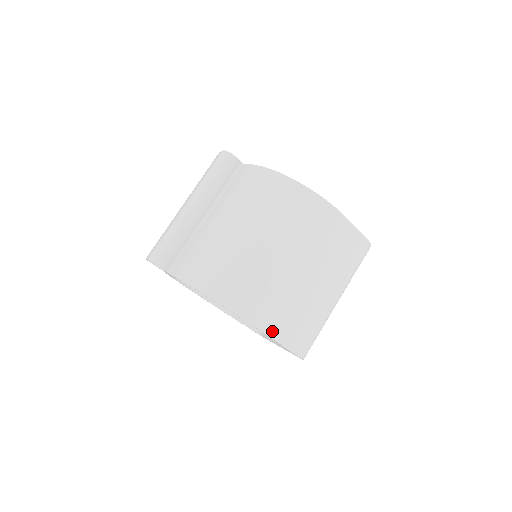
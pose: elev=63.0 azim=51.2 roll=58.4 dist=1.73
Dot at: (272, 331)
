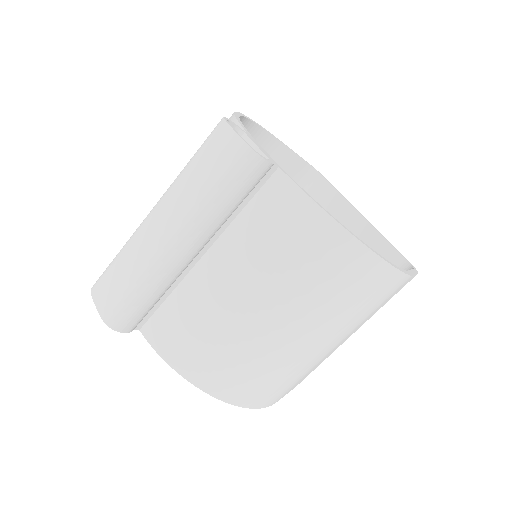
Dot at: occluded
